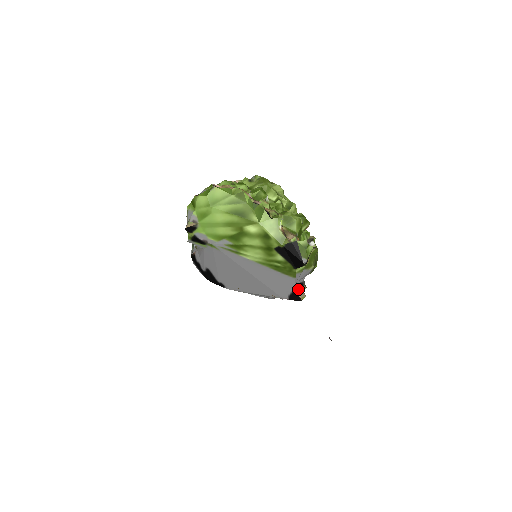
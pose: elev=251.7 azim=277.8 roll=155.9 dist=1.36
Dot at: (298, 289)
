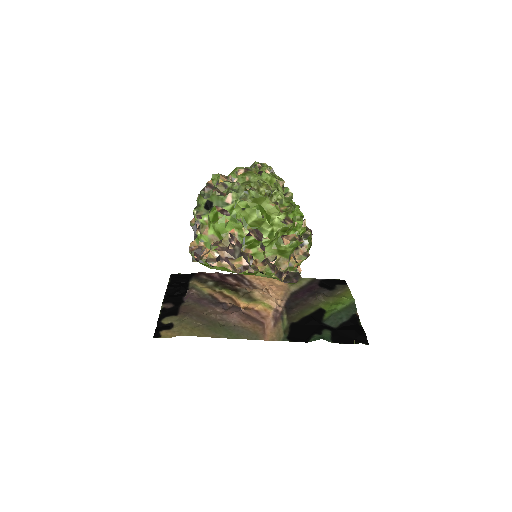
Dot at: occluded
